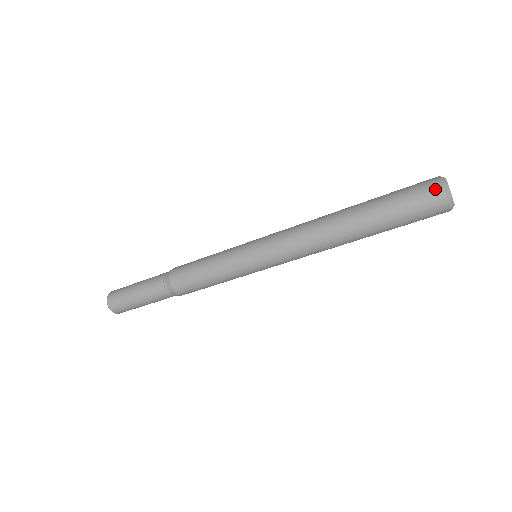
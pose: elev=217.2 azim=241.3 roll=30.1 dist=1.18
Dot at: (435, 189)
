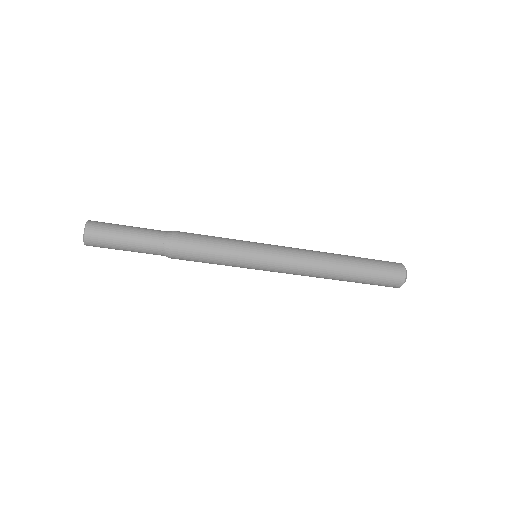
Dot at: (399, 264)
